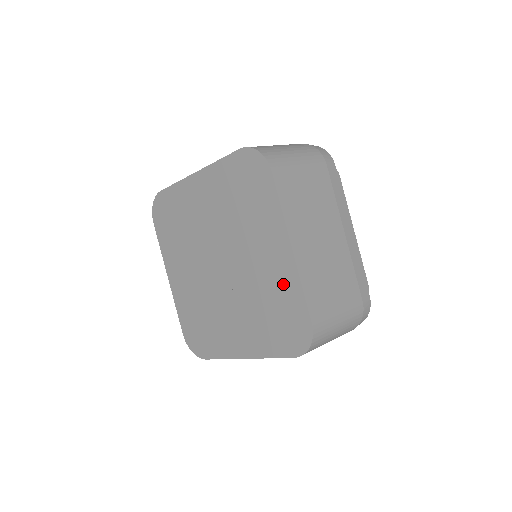
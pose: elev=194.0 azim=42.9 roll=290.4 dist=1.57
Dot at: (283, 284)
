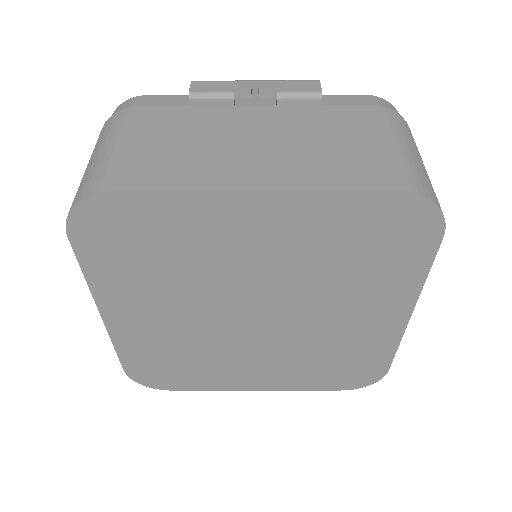
Dot at: (370, 342)
